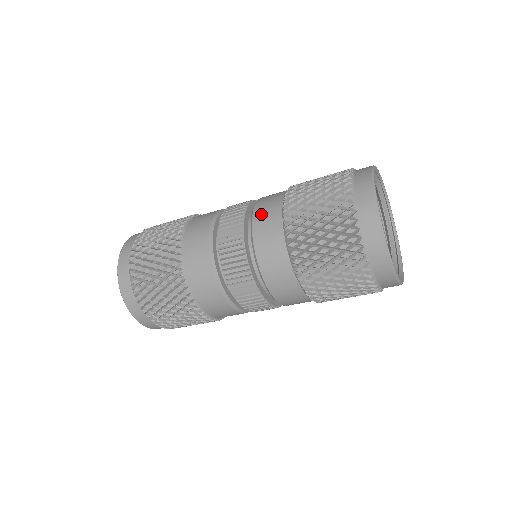
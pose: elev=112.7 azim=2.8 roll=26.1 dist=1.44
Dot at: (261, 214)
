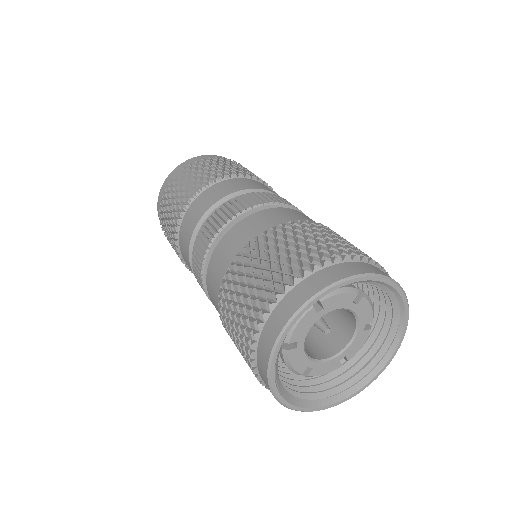
Dot at: (211, 275)
